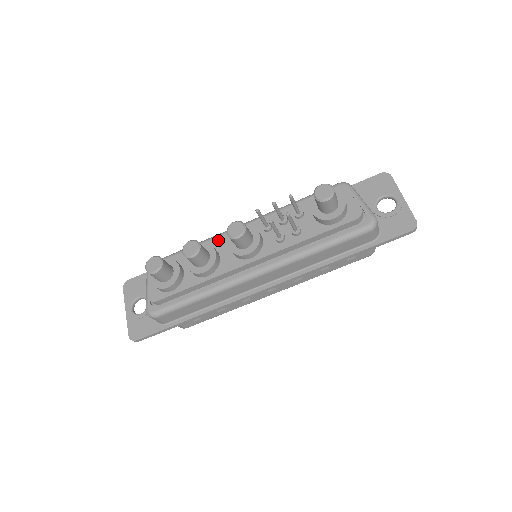
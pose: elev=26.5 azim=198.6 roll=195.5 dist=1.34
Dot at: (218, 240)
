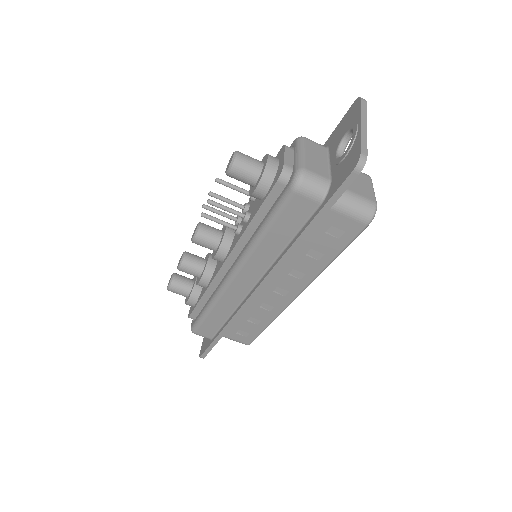
Dot at: occluded
